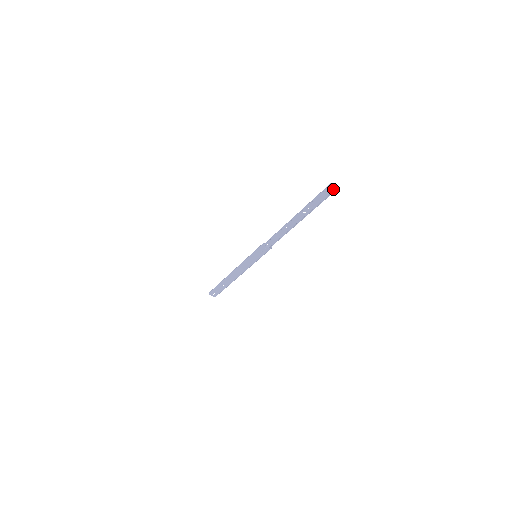
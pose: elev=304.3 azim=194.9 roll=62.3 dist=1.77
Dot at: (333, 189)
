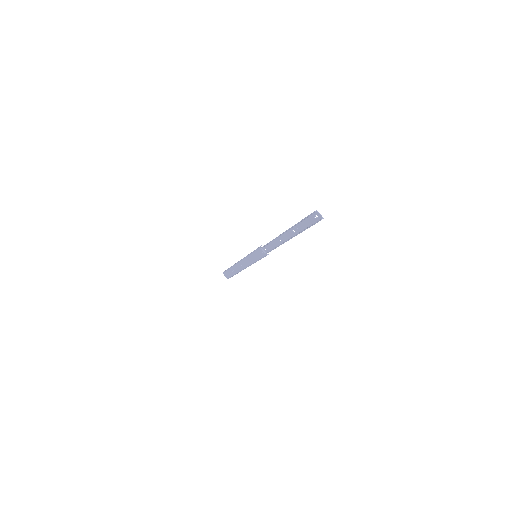
Dot at: (319, 218)
